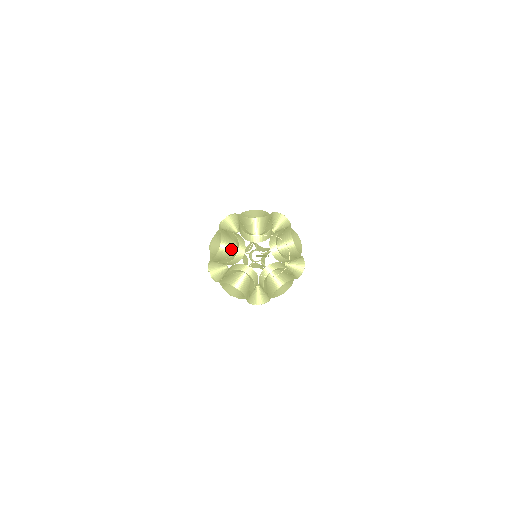
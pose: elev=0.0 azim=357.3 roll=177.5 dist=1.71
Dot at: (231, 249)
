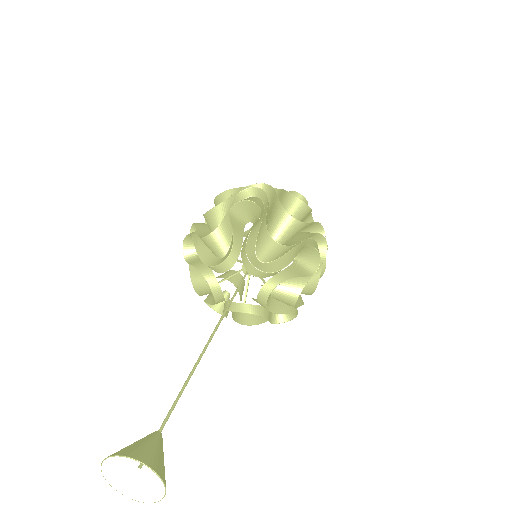
Dot at: (207, 287)
